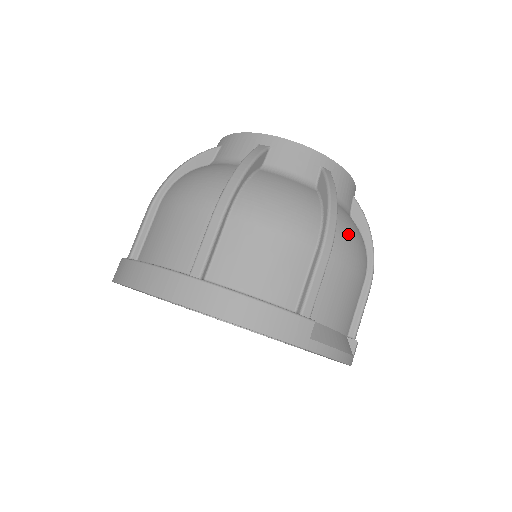
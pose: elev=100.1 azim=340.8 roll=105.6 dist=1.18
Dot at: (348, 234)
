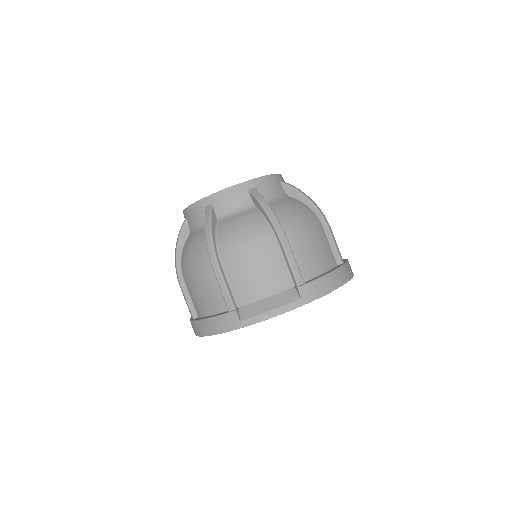
Dot at: (232, 240)
